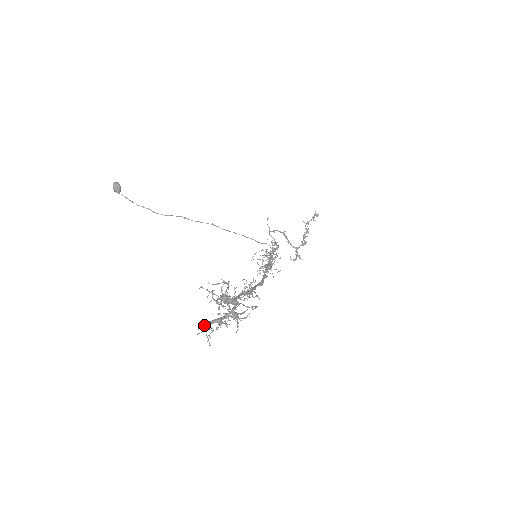
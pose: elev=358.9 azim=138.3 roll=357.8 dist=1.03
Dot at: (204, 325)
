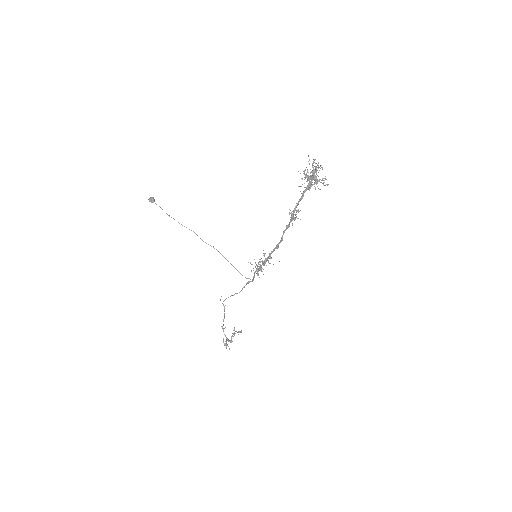
Dot at: occluded
